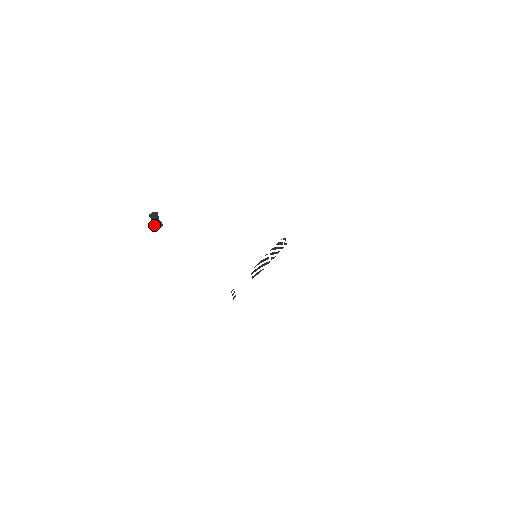
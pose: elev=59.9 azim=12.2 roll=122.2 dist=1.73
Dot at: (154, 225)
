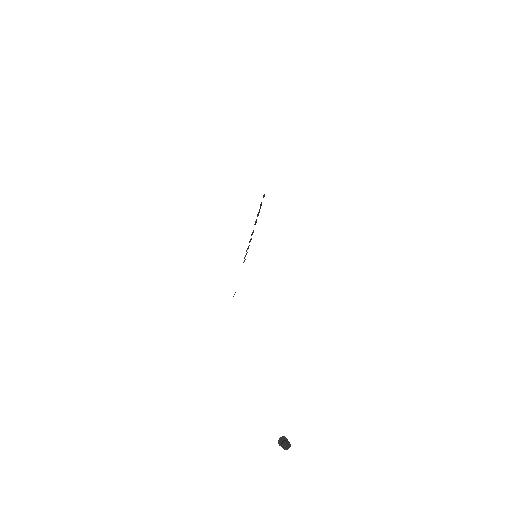
Dot at: (278, 440)
